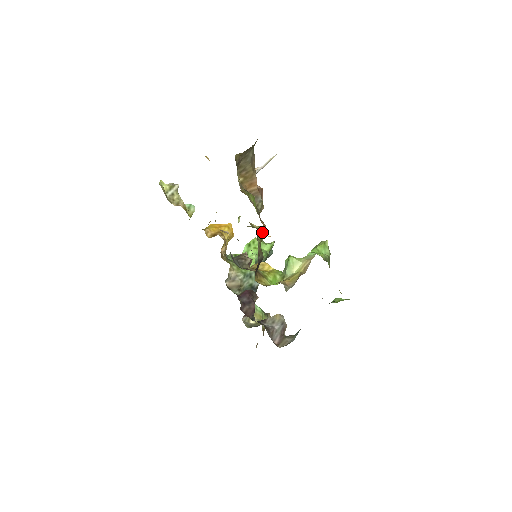
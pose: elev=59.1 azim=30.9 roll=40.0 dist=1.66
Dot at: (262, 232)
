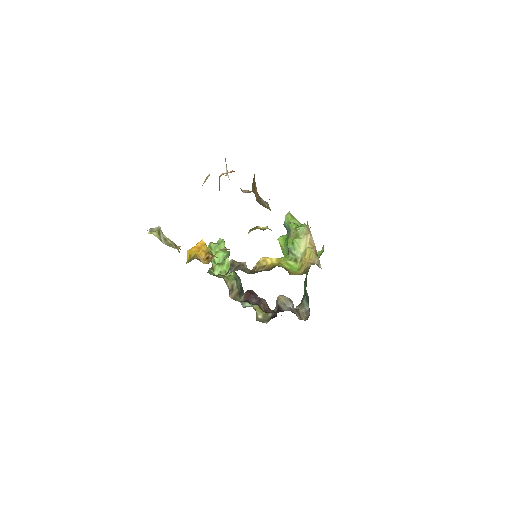
Dot at: (271, 230)
